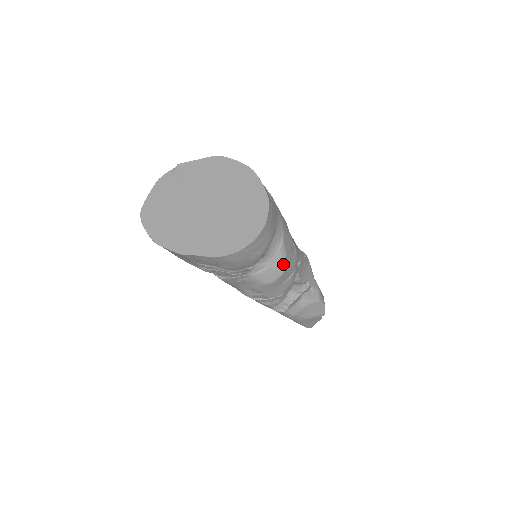
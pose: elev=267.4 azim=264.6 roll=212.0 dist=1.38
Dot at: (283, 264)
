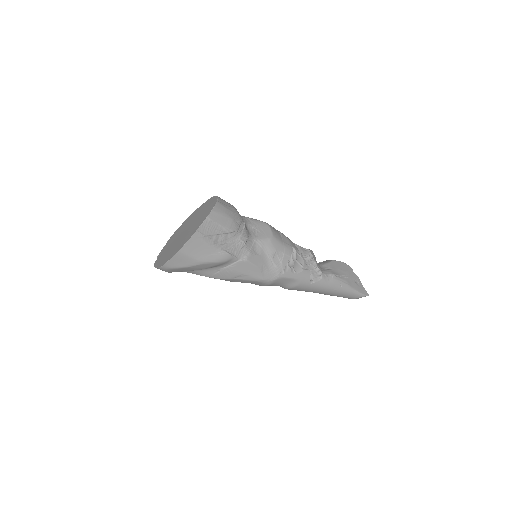
Dot at: (262, 222)
